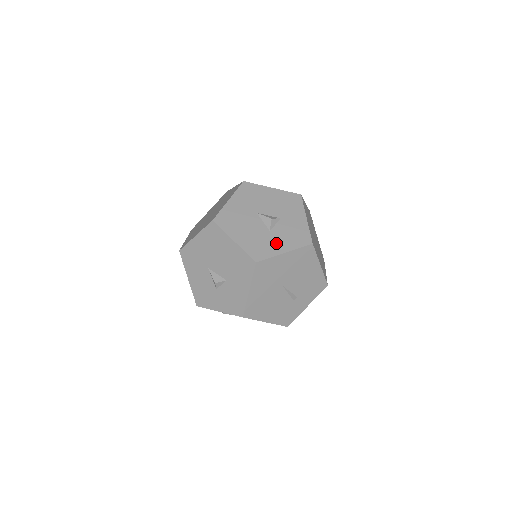
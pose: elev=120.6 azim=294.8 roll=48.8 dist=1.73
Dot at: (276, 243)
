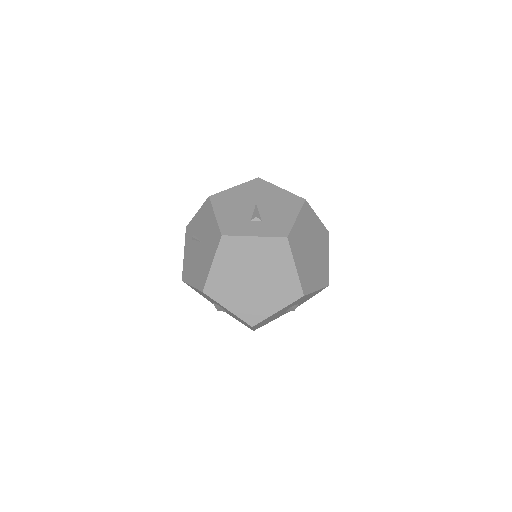
Dot at: occluded
